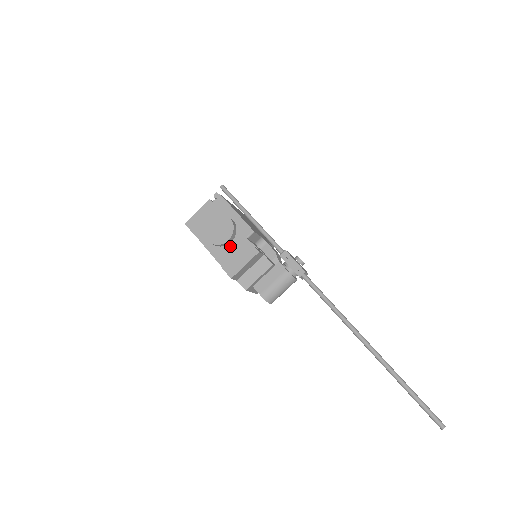
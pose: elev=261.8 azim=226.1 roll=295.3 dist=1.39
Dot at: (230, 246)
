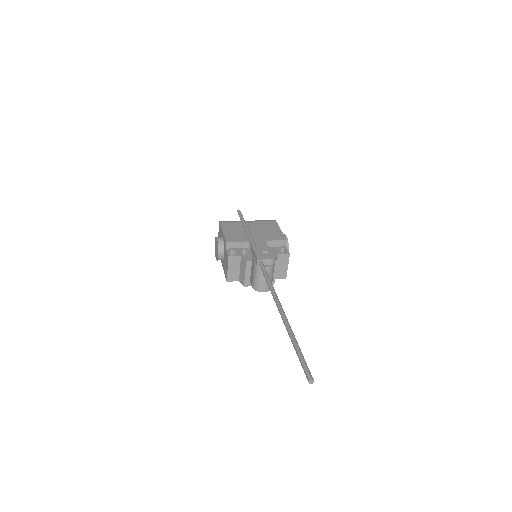
Dot at: (224, 258)
